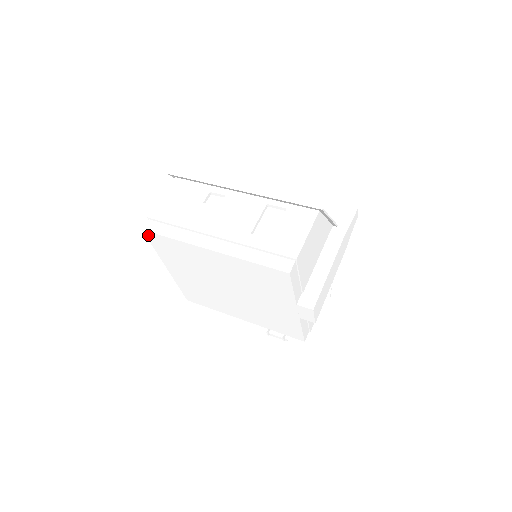
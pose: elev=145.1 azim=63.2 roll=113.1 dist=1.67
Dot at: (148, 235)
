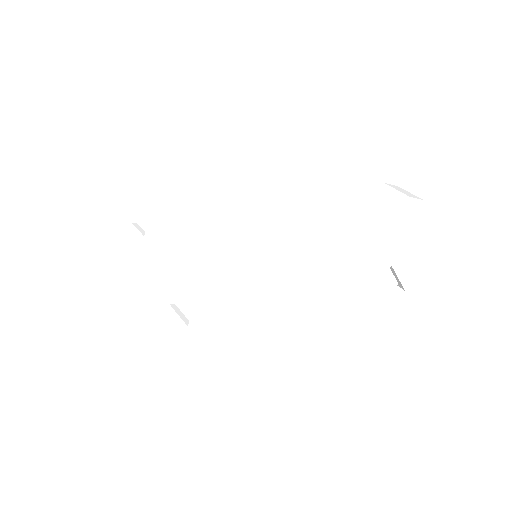
Dot at: occluded
